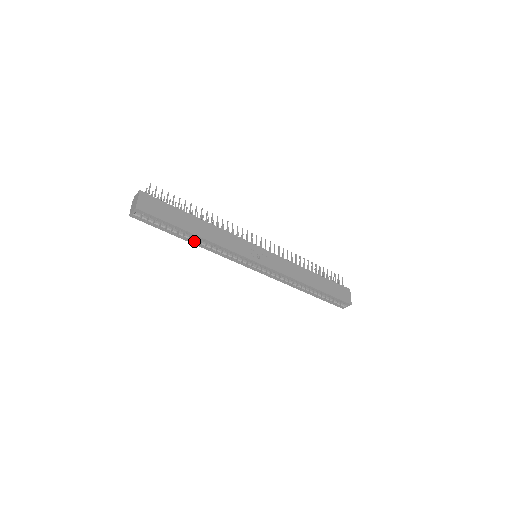
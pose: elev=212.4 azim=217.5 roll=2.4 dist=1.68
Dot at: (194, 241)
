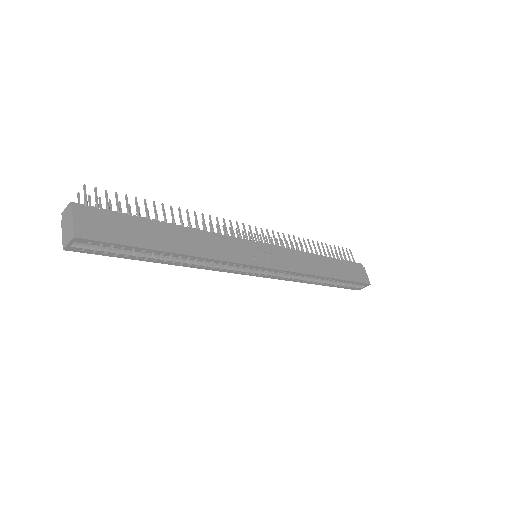
Dot at: (172, 261)
